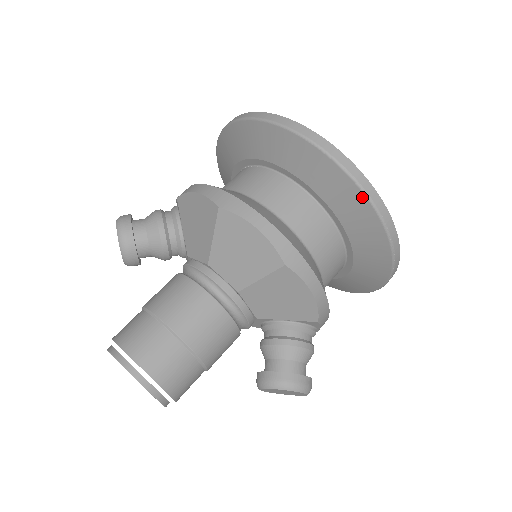
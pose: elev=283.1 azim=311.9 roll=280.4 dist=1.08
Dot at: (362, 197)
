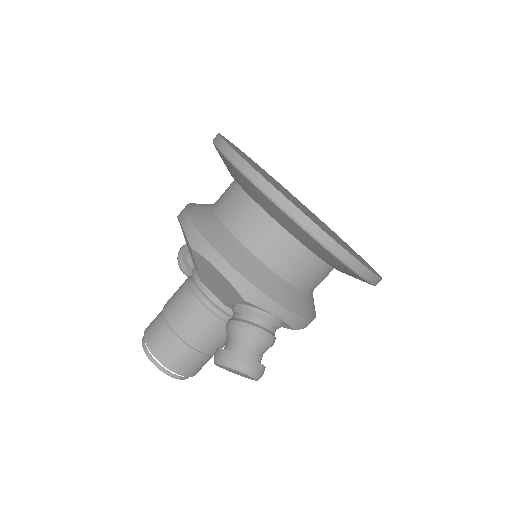
Dot at: (240, 174)
